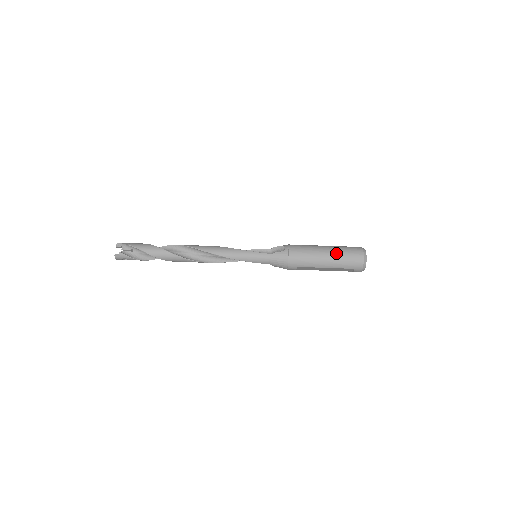
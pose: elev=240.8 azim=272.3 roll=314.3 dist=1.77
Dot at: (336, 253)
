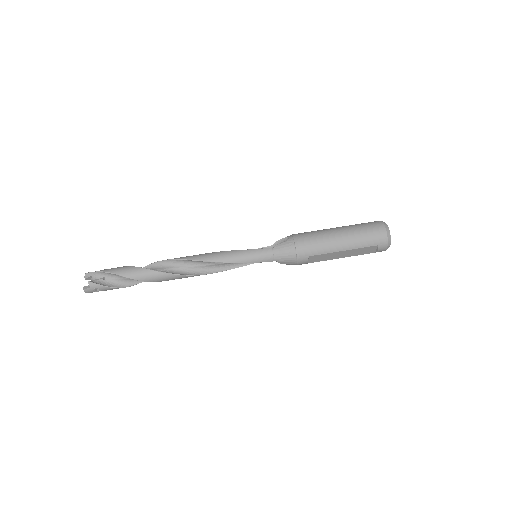
Dot at: (351, 230)
